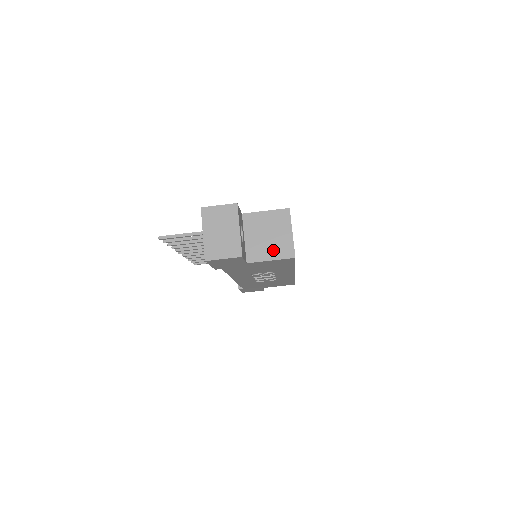
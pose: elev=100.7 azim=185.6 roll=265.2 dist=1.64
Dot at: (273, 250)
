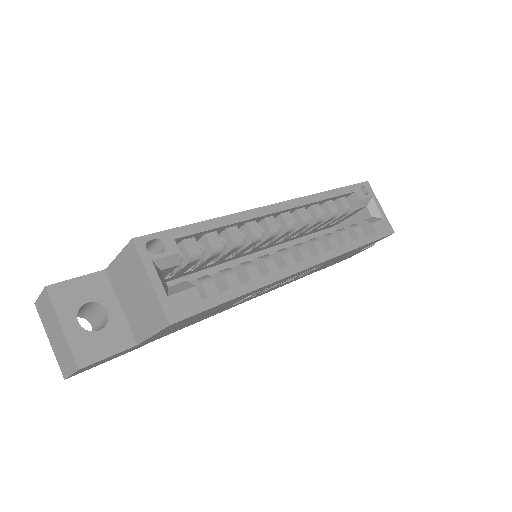
Dot at: (147, 318)
